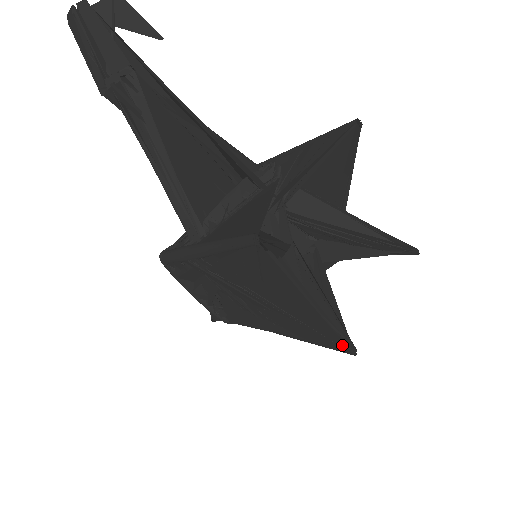
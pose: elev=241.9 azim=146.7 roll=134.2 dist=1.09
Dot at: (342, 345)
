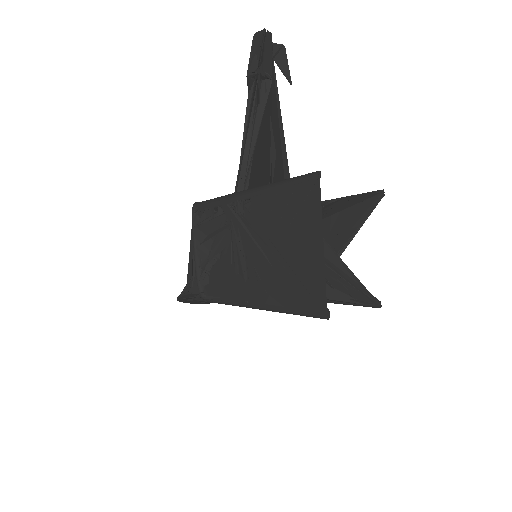
Dot at: (323, 304)
